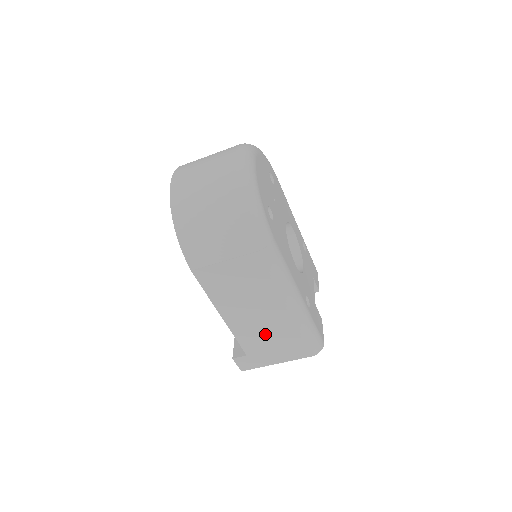
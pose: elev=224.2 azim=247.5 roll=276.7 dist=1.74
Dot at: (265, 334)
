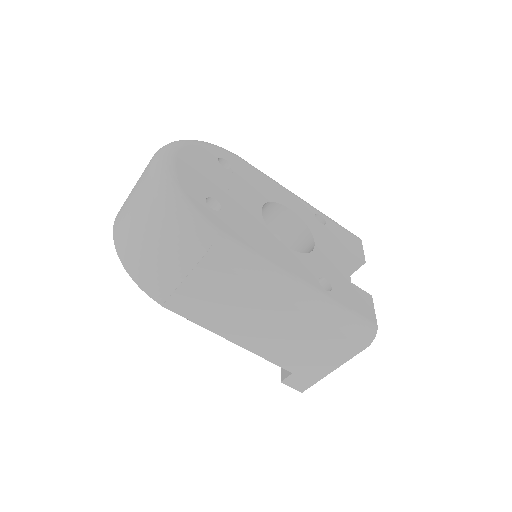
Dot at: (292, 342)
